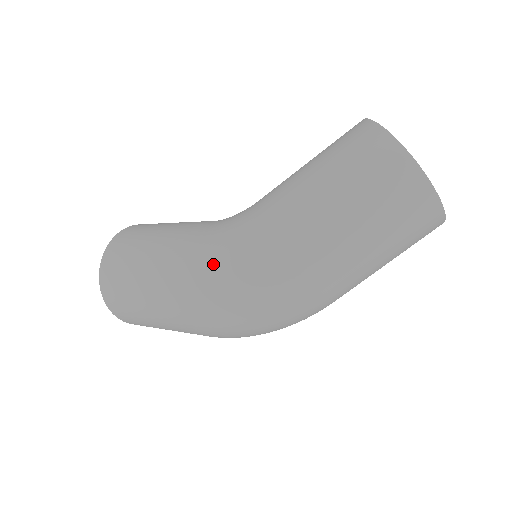
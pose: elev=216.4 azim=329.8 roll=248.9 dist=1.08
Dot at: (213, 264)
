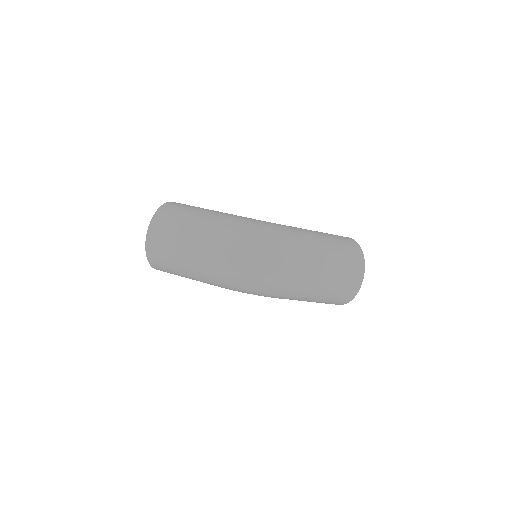
Dot at: (257, 222)
